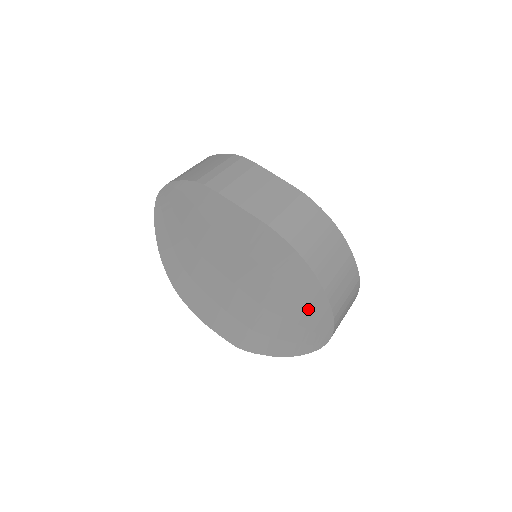
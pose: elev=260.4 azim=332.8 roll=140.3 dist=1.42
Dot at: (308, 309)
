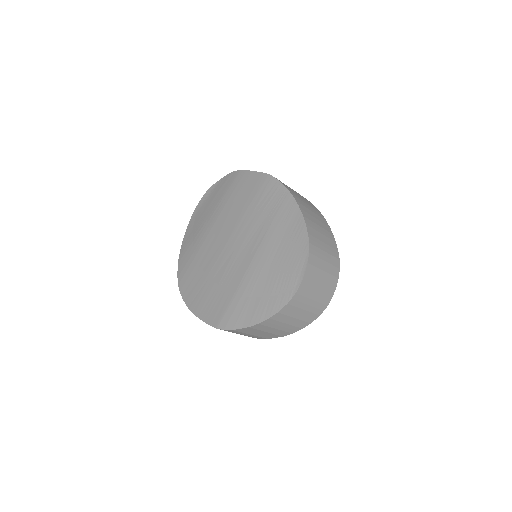
Dot at: (289, 243)
